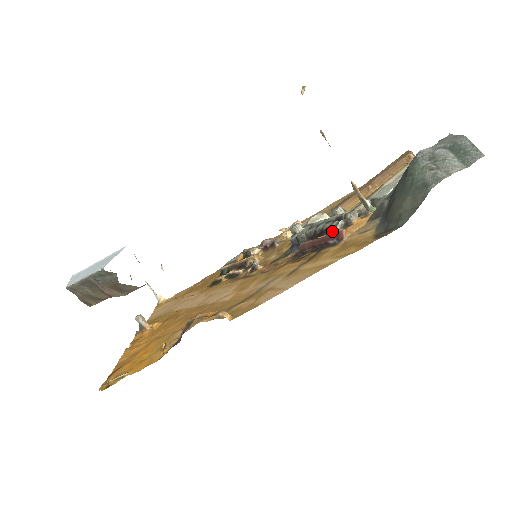
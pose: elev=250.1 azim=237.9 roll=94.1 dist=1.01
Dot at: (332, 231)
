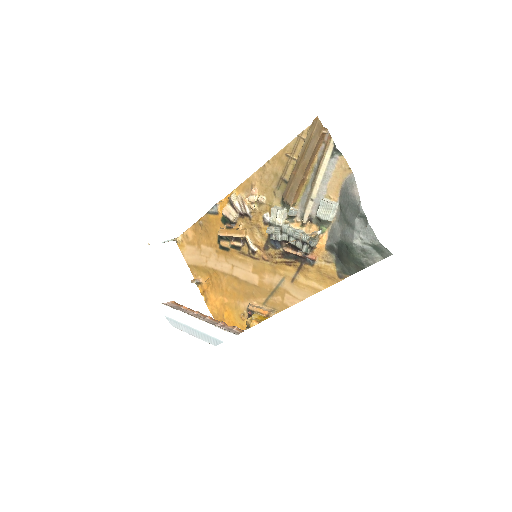
Dot at: (304, 252)
